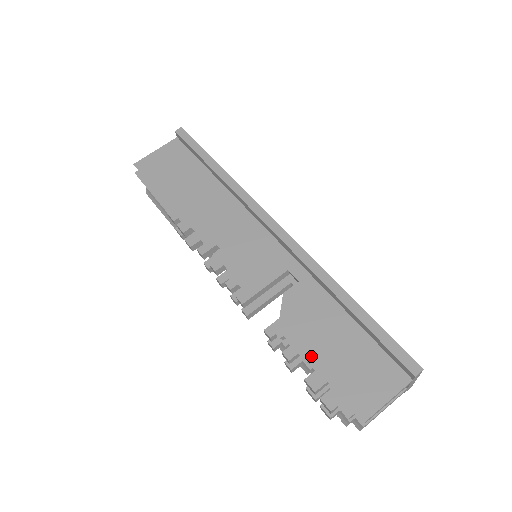
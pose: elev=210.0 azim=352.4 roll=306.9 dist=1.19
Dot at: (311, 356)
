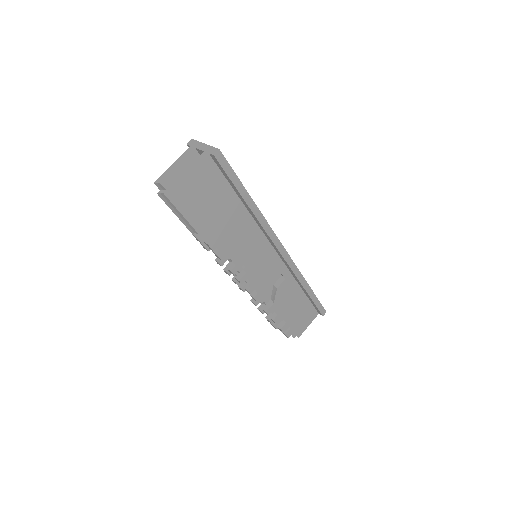
Dot at: (285, 318)
